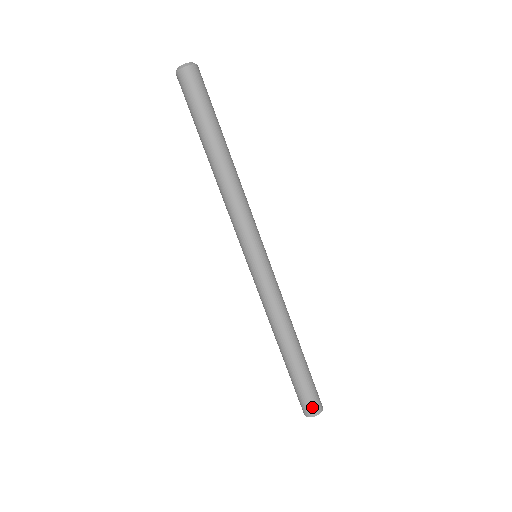
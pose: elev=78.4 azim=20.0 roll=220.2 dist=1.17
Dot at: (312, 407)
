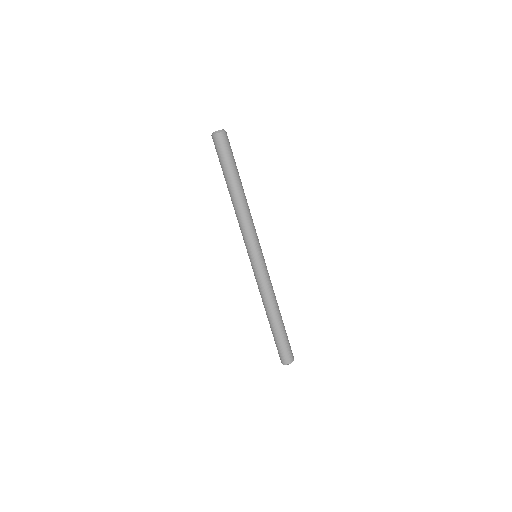
Dot at: (282, 358)
